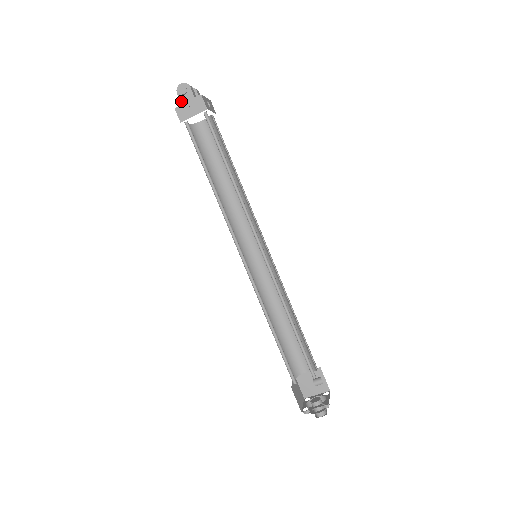
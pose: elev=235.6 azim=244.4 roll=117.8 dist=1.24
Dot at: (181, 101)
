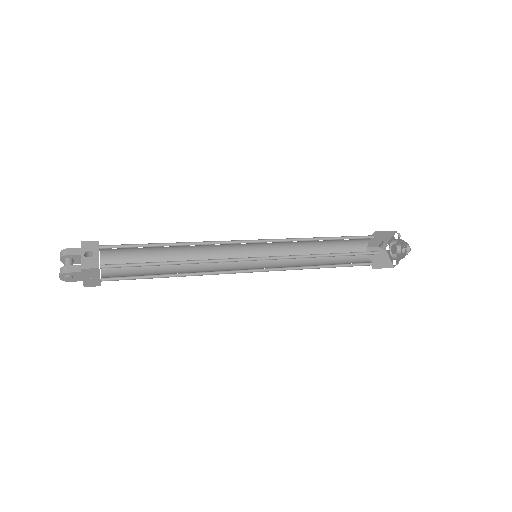
Dot at: occluded
